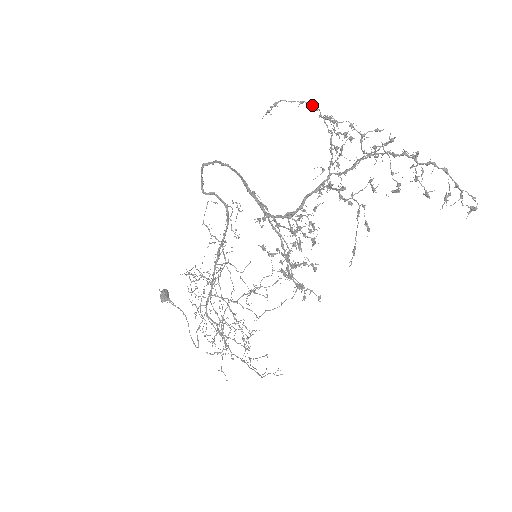
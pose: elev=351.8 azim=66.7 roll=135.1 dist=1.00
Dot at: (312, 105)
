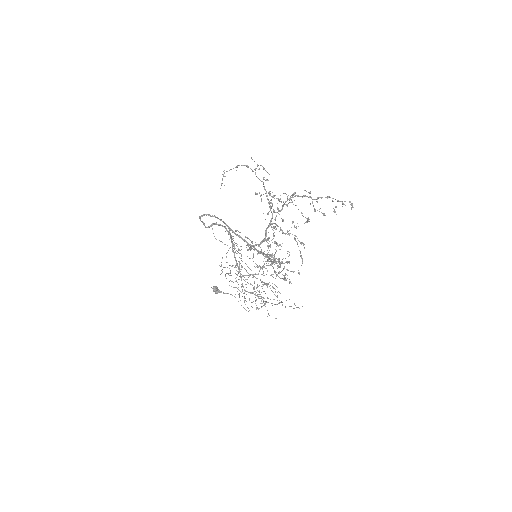
Dot at: (244, 165)
